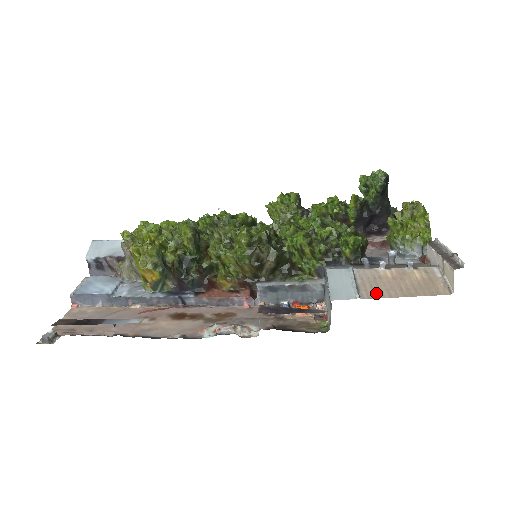
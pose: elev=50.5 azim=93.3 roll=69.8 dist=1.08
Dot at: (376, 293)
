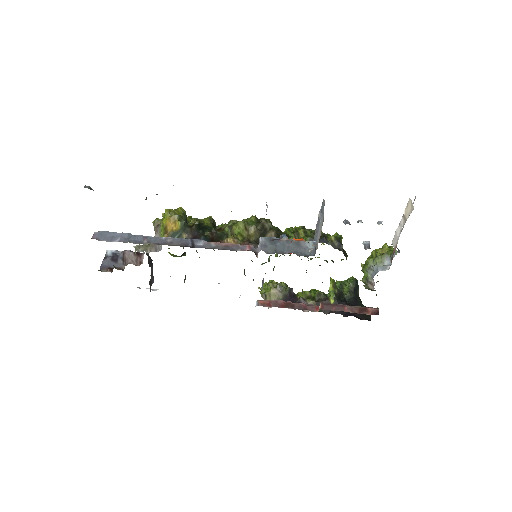
Dot at: occluded
